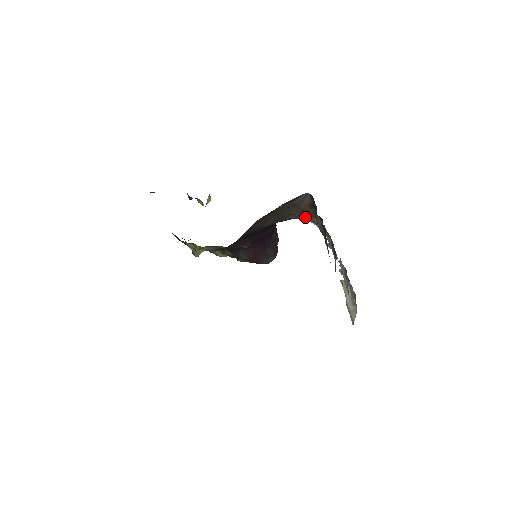
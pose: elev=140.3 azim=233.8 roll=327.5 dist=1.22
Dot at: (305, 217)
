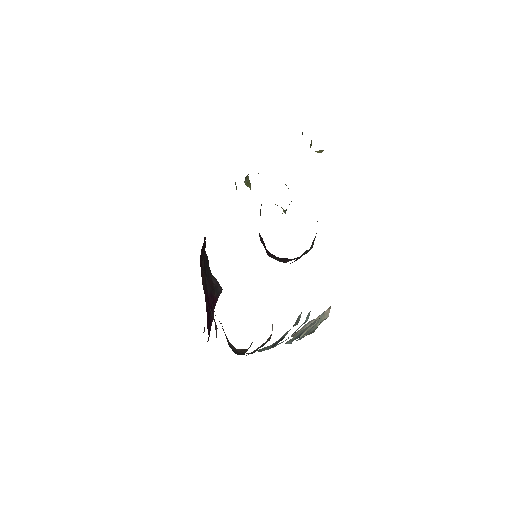
Dot at: occluded
